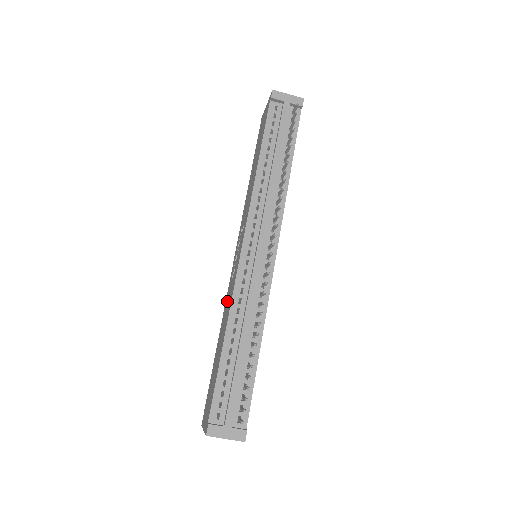
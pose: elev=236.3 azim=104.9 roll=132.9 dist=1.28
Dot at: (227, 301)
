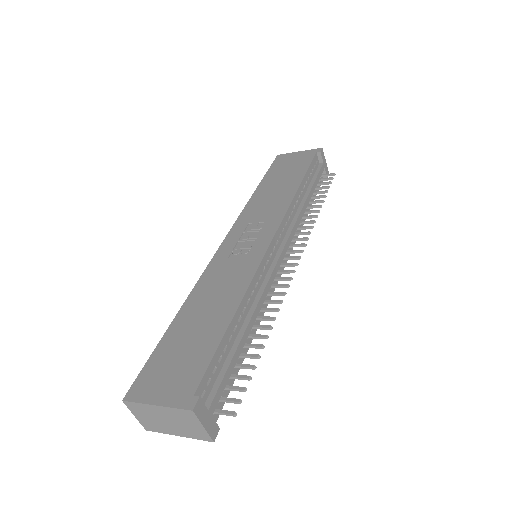
Dot at: (218, 276)
